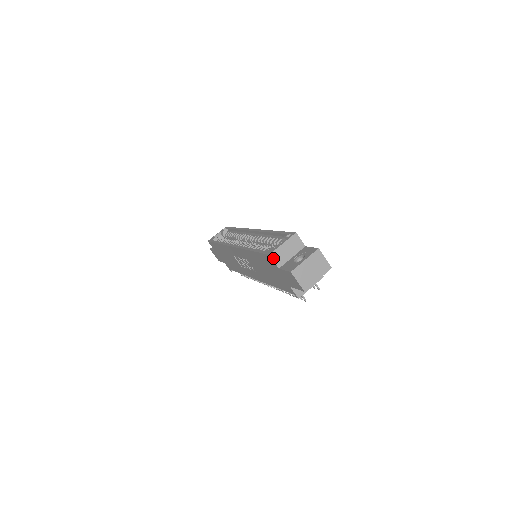
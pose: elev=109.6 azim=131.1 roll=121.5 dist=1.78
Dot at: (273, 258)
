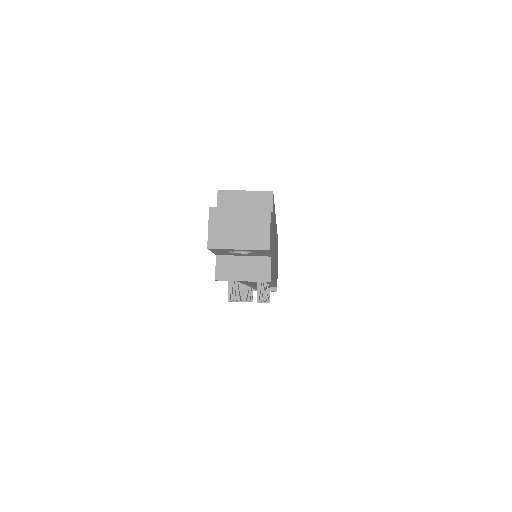
Dot at: (220, 198)
